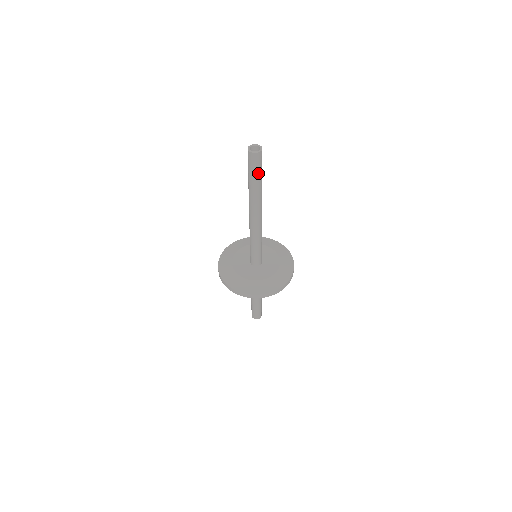
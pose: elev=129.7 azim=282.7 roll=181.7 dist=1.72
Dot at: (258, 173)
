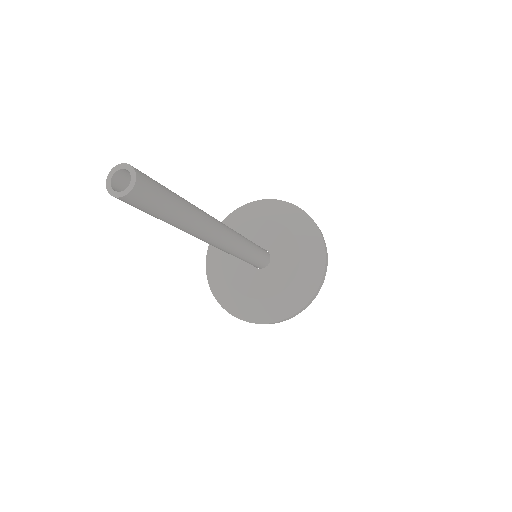
Dot at: (165, 207)
